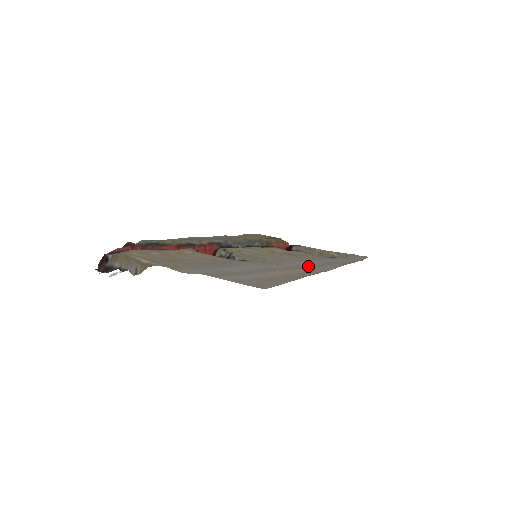
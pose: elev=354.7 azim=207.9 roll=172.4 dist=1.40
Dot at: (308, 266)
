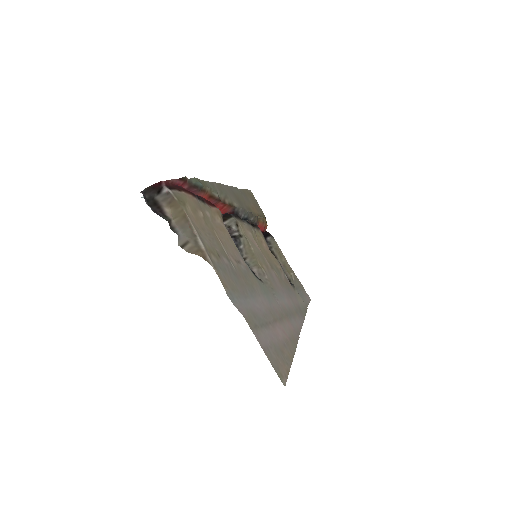
Dot at: (289, 313)
